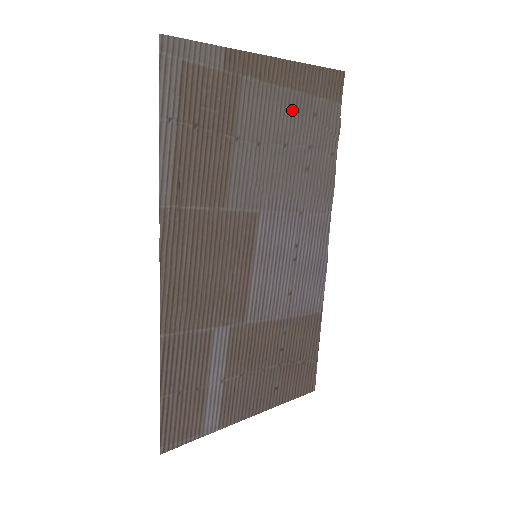
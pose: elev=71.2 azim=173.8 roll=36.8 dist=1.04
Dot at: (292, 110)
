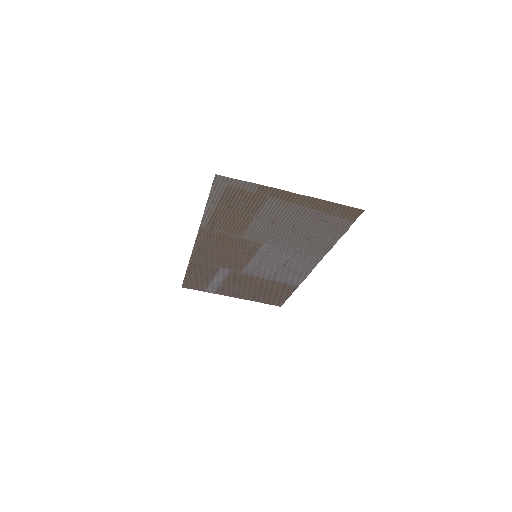
Dot at: (306, 215)
